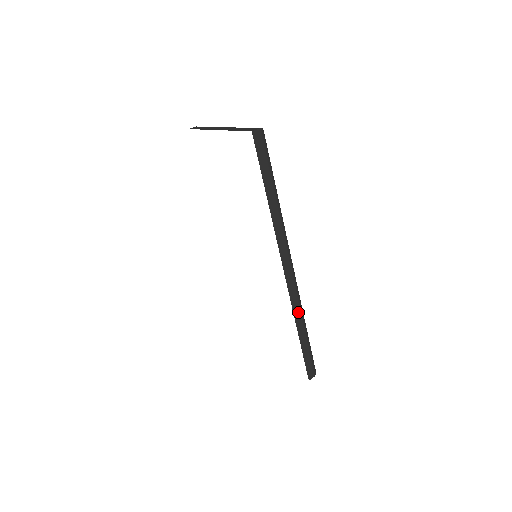
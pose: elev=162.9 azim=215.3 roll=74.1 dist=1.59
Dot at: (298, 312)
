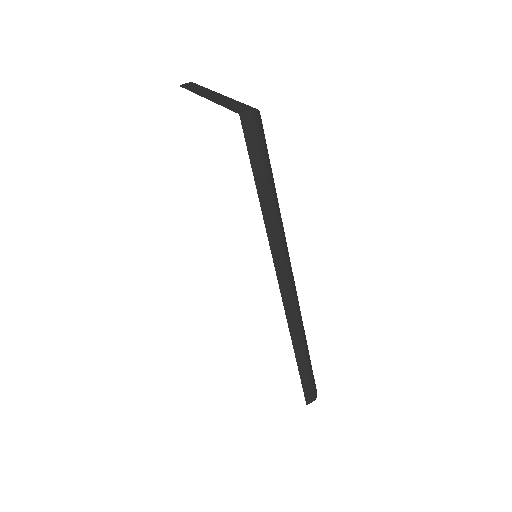
Dot at: (297, 335)
